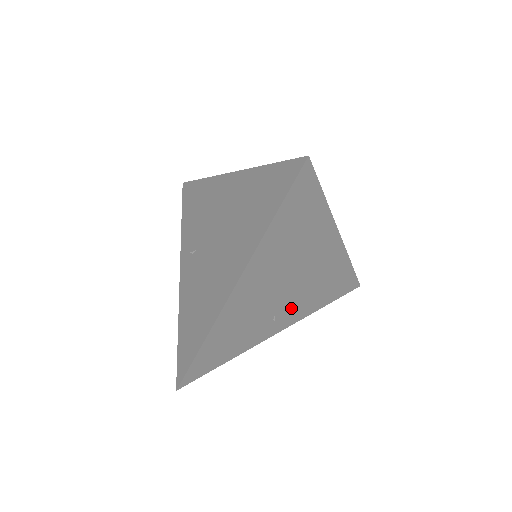
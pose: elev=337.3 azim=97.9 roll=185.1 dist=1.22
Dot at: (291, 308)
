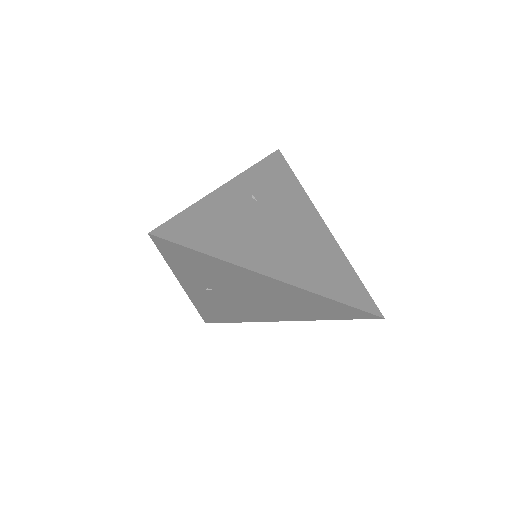
Dot at: occluded
